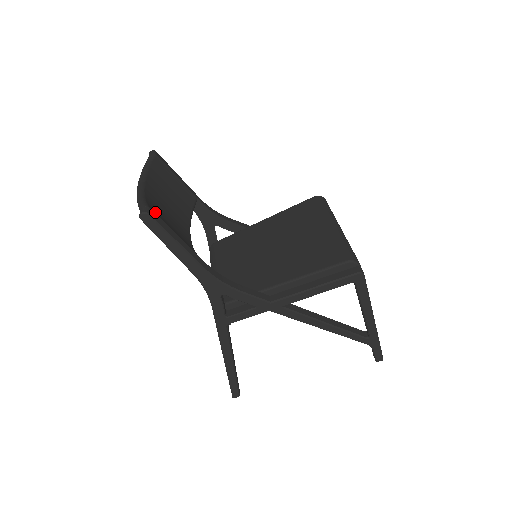
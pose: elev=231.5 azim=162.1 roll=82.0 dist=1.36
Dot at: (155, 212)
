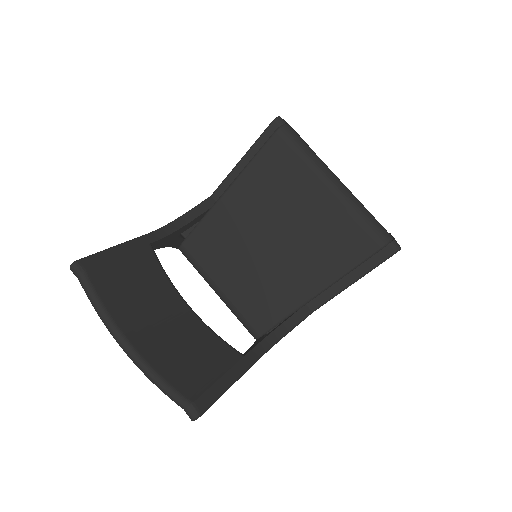
Dot at: (192, 389)
